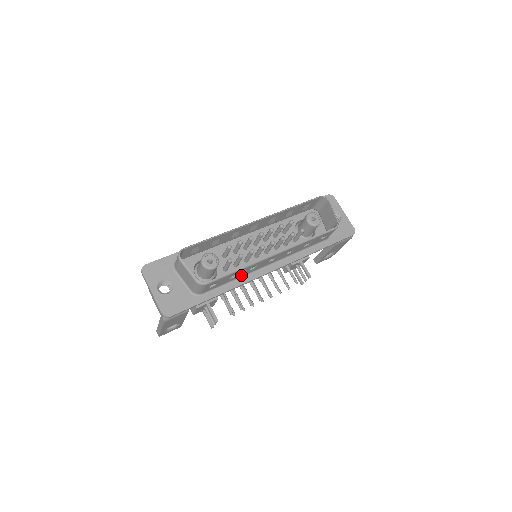
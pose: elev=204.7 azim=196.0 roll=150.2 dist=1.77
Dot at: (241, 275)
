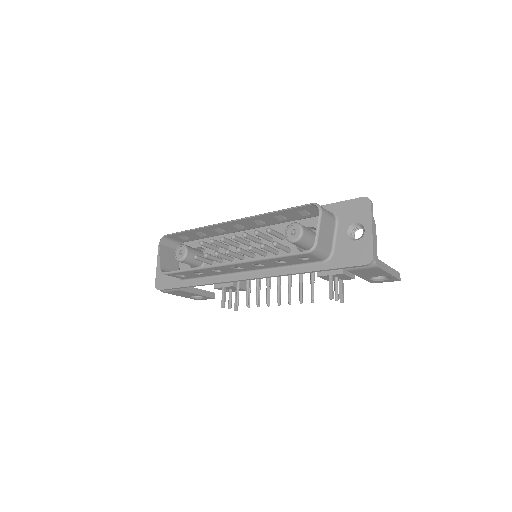
Dot at: (214, 274)
